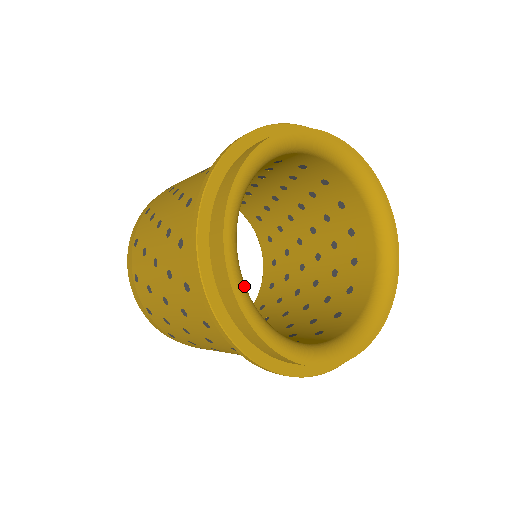
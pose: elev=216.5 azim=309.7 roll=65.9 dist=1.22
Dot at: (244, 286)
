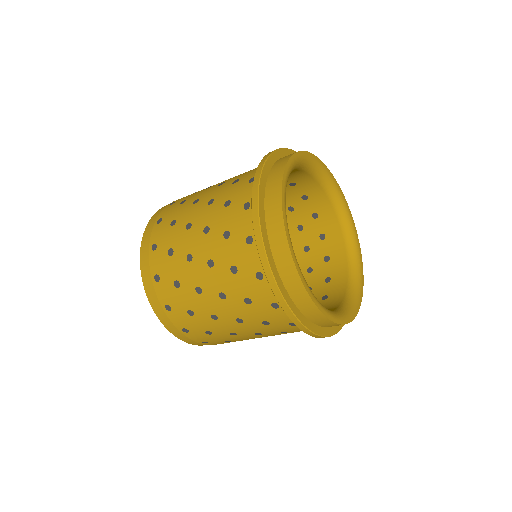
Dot at: (285, 196)
